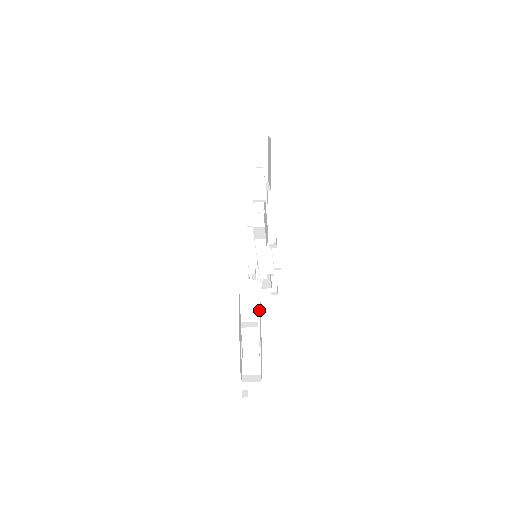
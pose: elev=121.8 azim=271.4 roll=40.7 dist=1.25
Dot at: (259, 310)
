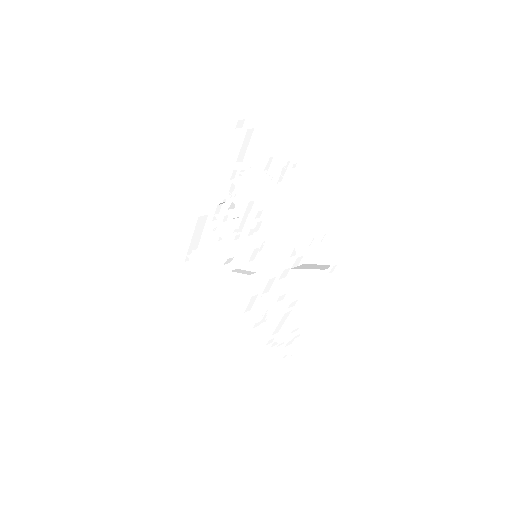
Dot at: (294, 229)
